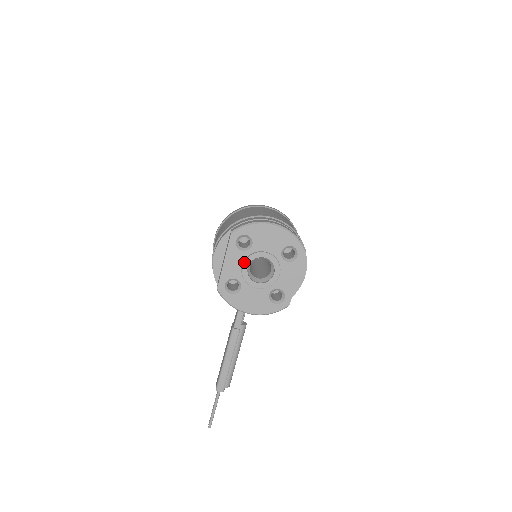
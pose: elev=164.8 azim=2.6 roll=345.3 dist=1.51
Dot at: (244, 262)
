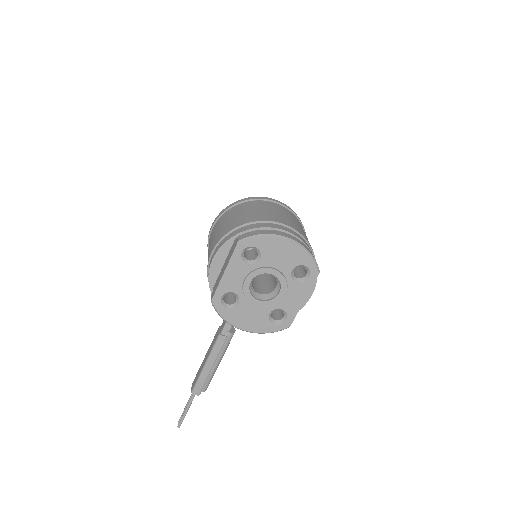
Dot at: (247, 276)
